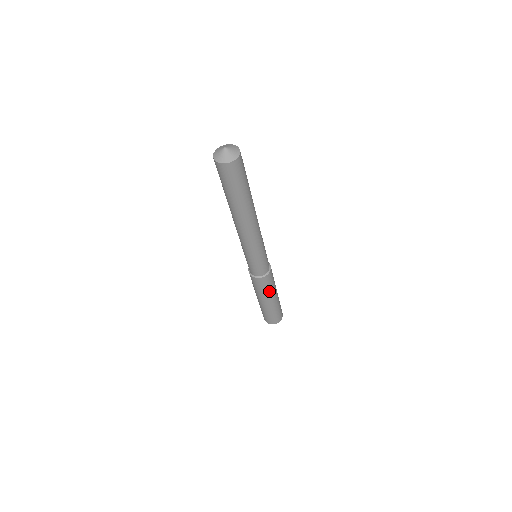
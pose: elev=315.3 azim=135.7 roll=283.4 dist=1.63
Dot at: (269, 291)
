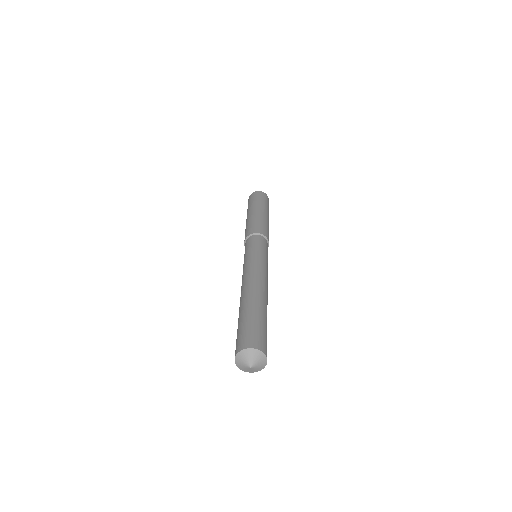
Dot at: occluded
